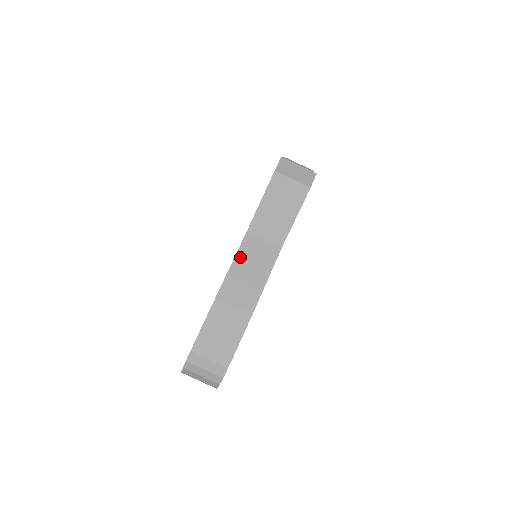
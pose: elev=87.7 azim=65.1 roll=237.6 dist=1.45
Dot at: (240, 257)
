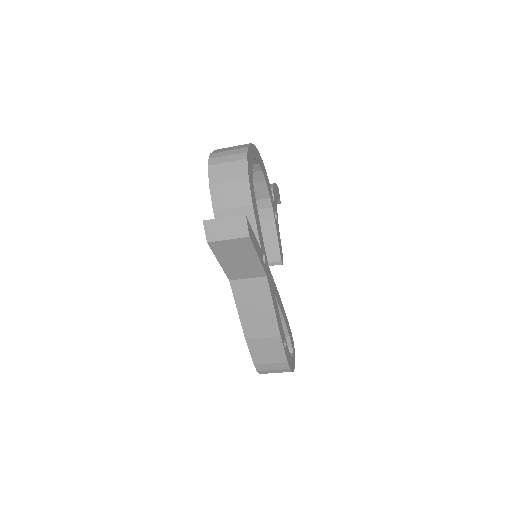
Dot at: (240, 302)
